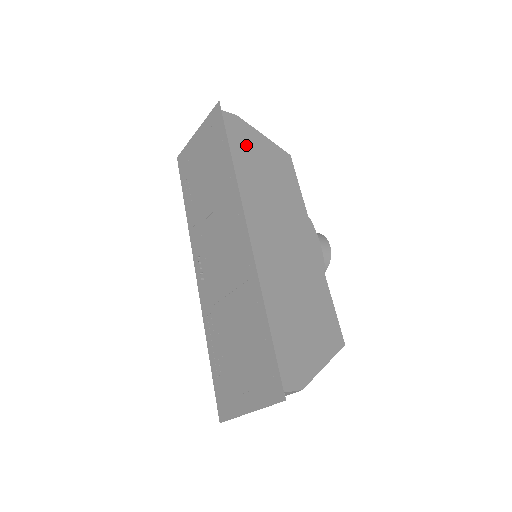
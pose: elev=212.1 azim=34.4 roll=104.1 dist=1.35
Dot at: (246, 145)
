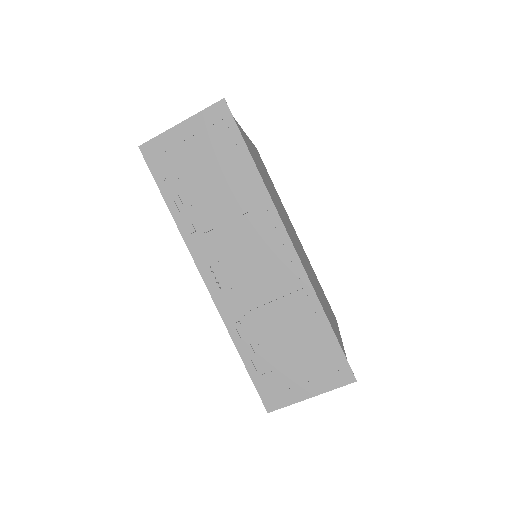
Dot at: occluded
